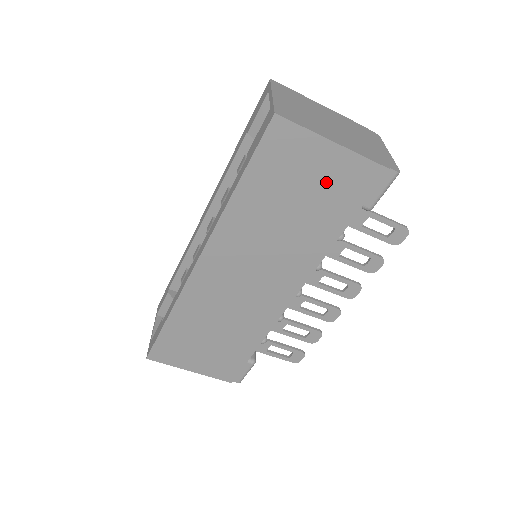
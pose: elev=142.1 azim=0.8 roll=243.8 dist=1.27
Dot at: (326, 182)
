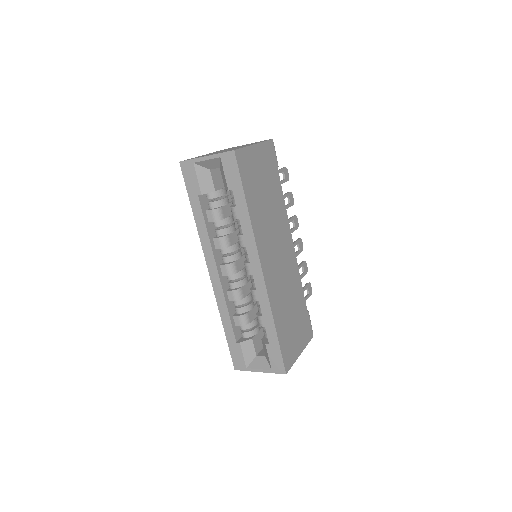
Dot at: (264, 167)
